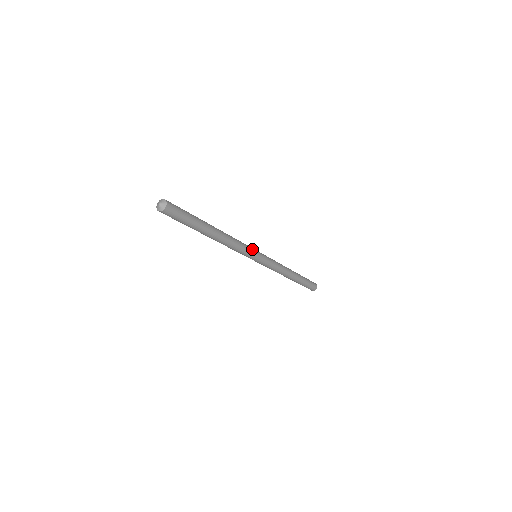
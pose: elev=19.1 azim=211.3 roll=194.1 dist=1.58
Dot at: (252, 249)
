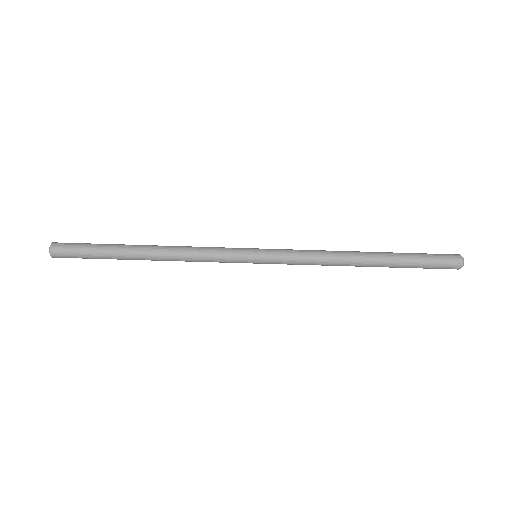
Dot at: (234, 248)
